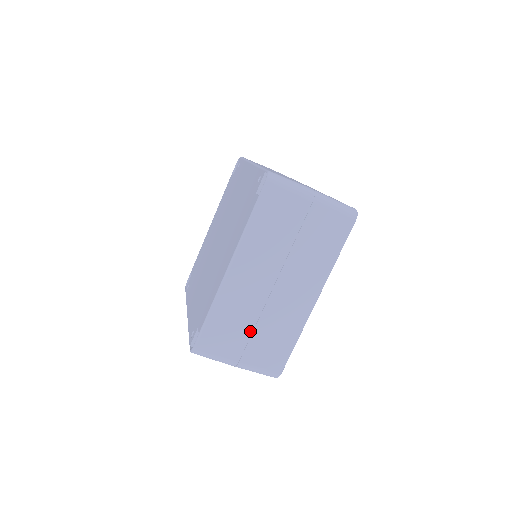
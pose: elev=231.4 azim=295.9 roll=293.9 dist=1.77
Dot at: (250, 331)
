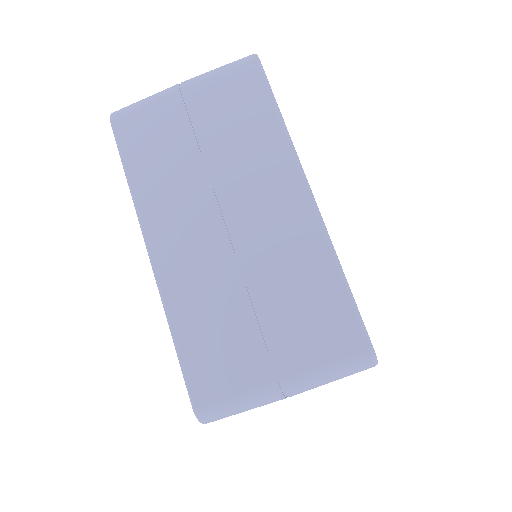
Dot at: (253, 315)
